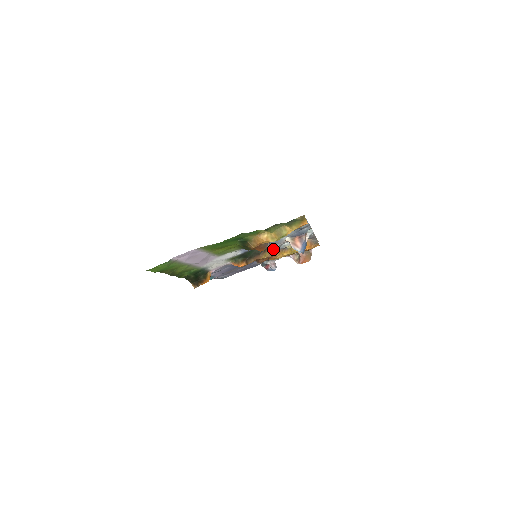
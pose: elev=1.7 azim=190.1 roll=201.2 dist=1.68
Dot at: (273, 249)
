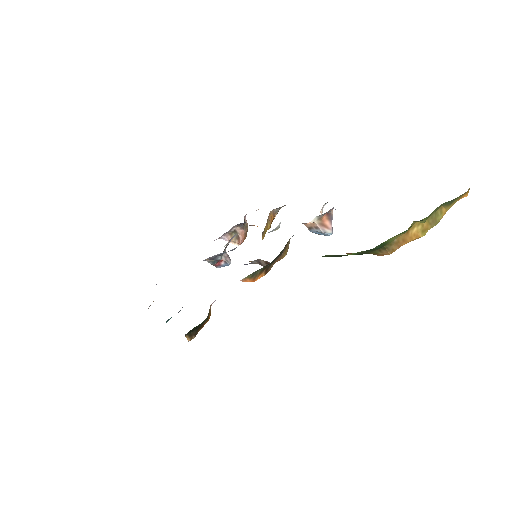
Dot at: occluded
